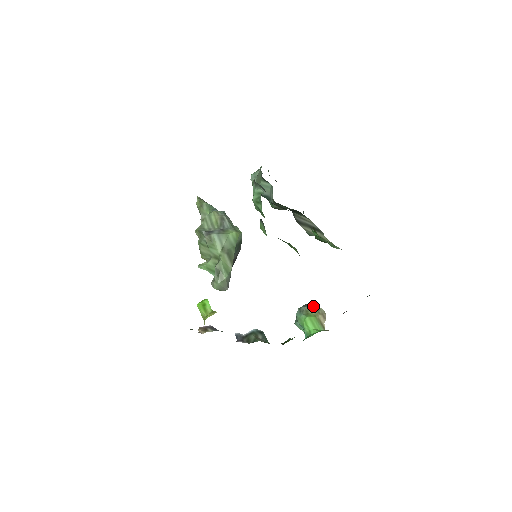
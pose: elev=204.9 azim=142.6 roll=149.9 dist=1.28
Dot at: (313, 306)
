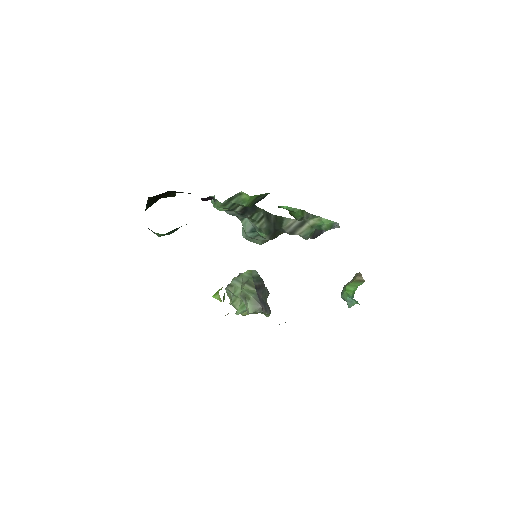
Dot at: (350, 281)
